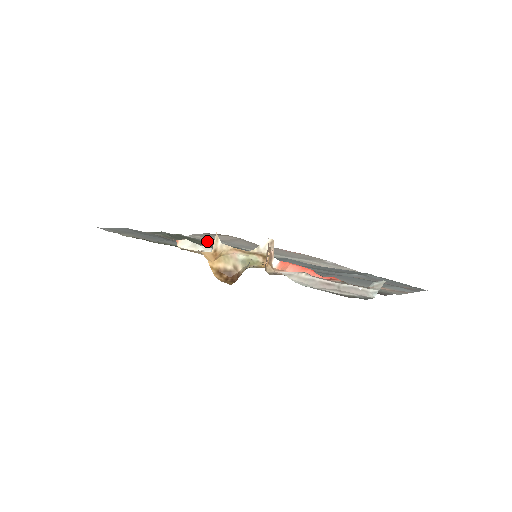
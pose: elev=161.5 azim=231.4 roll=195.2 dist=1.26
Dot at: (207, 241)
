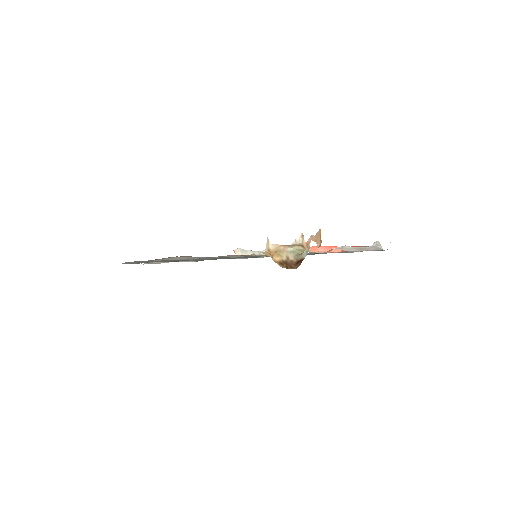
Dot at: occluded
